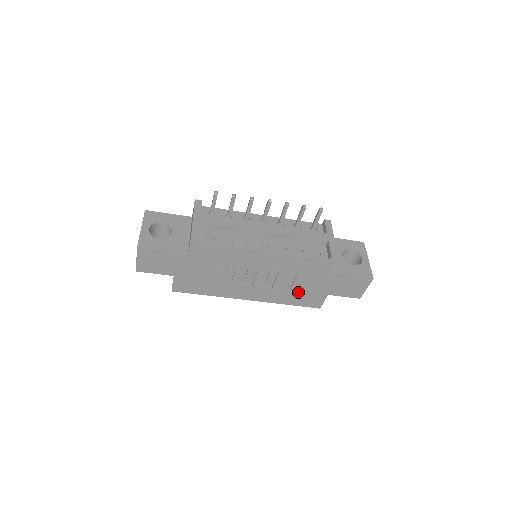
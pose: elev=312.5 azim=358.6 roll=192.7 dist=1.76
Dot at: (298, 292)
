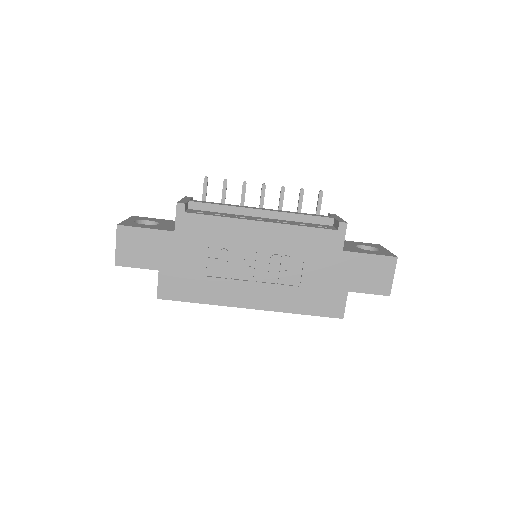
Dot at: (310, 289)
